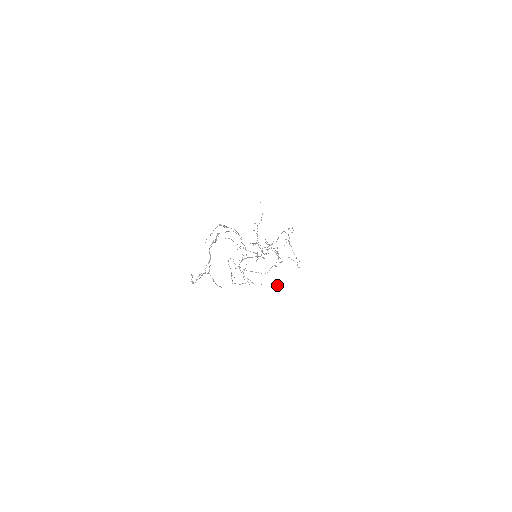
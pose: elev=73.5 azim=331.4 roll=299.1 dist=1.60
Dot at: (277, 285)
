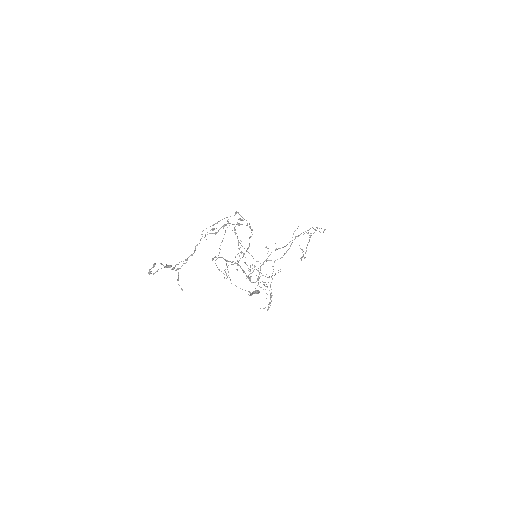
Dot at: (257, 290)
